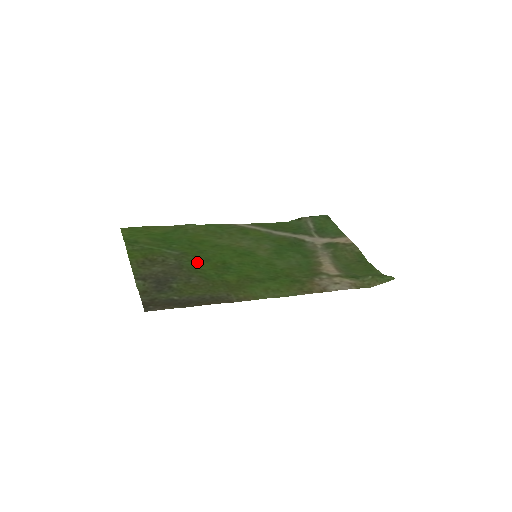
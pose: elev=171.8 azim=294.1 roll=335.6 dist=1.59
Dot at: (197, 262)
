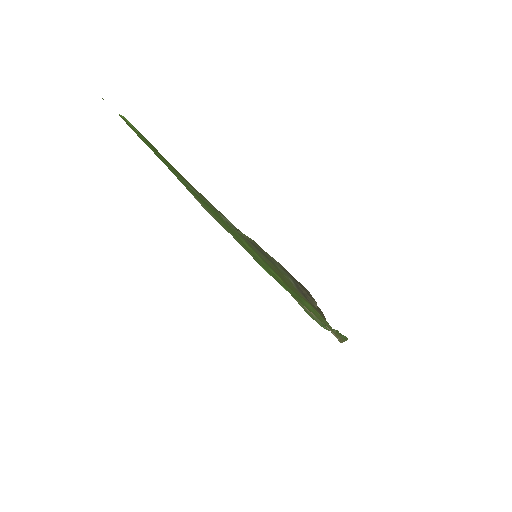
Dot at: (232, 229)
